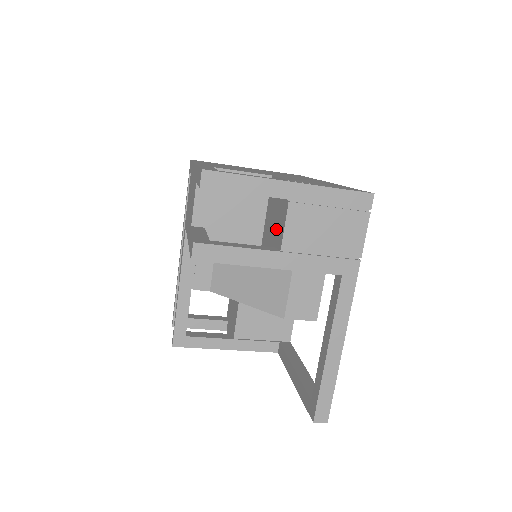
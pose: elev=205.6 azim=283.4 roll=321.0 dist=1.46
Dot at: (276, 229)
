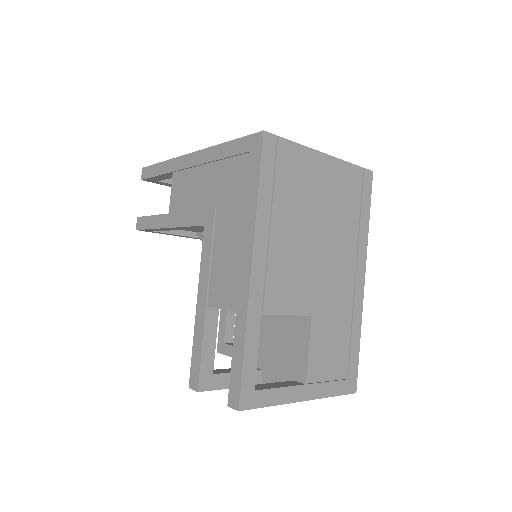
Dot at: (273, 362)
